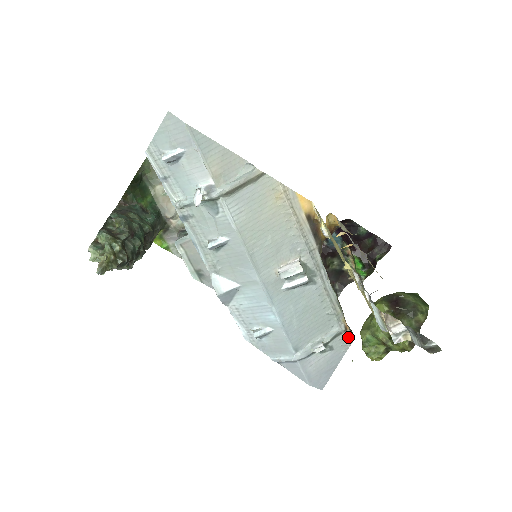
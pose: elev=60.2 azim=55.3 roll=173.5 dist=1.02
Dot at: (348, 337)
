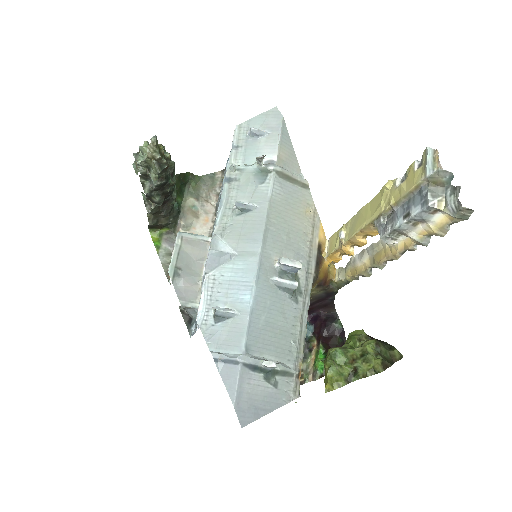
Dot at: (296, 387)
